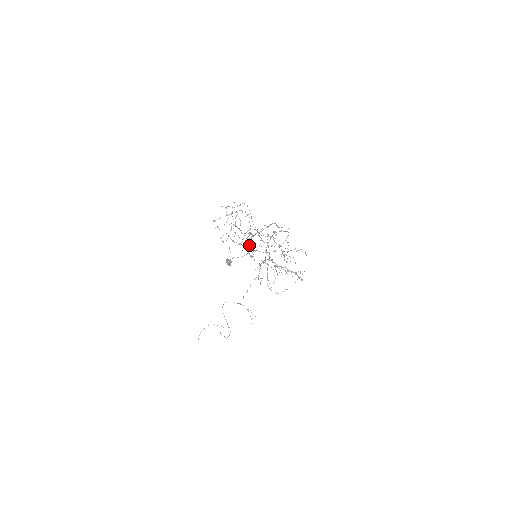
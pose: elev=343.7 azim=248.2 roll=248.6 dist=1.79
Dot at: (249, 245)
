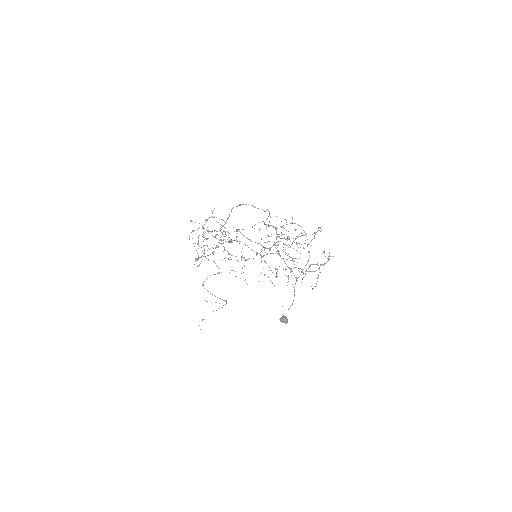
Dot at: occluded
